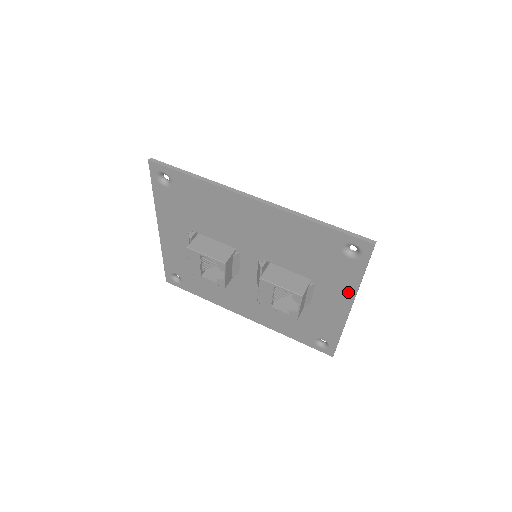
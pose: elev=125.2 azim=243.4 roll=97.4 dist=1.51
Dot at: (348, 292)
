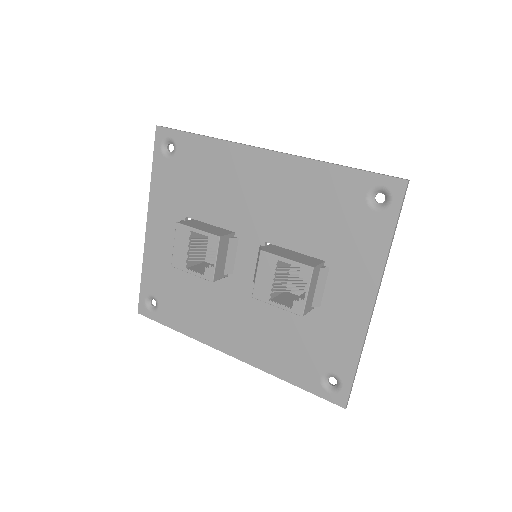
Dot at: (372, 271)
